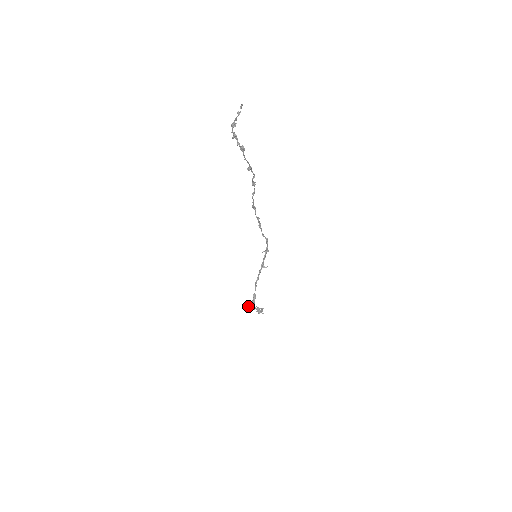
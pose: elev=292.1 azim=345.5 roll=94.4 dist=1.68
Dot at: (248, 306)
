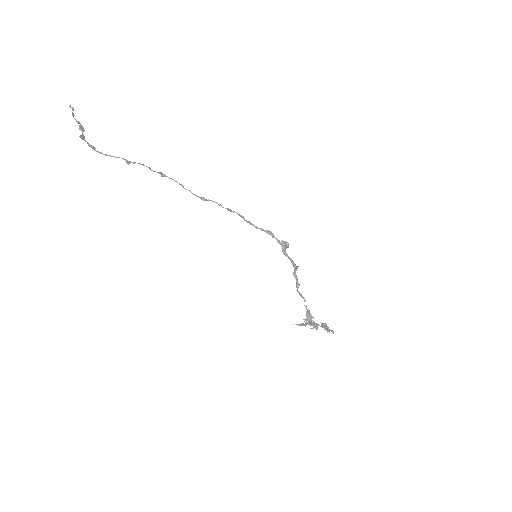
Dot at: (302, 323)
